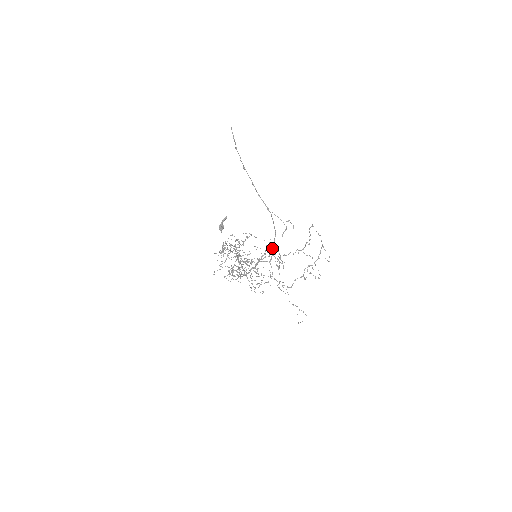
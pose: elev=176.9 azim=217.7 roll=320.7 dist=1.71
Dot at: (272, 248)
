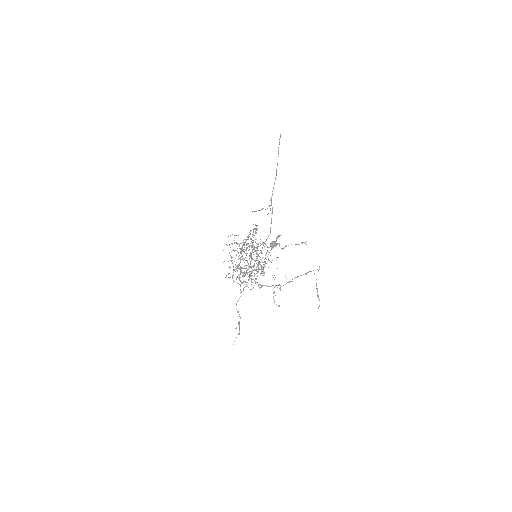
Dot at: occluded
